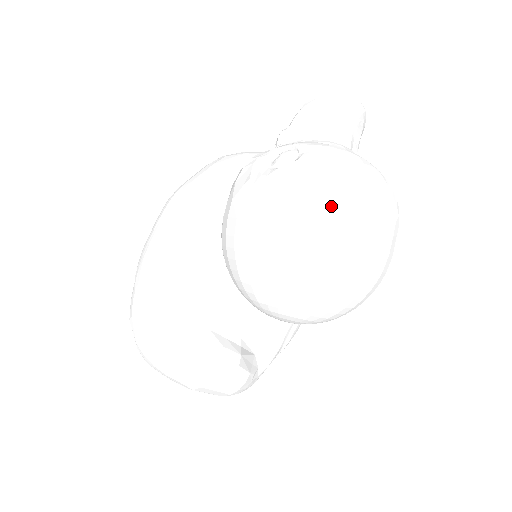
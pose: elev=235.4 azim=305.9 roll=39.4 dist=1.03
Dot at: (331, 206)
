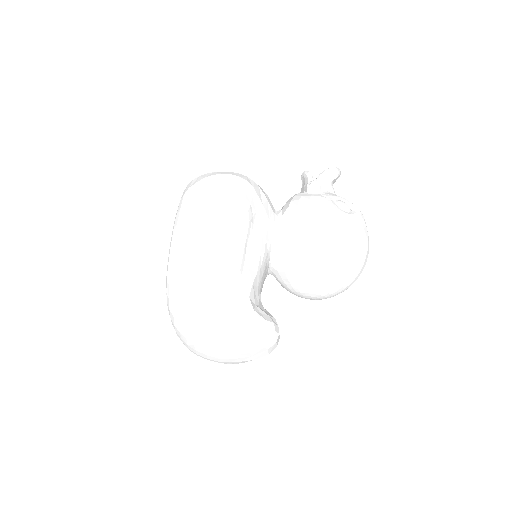
Dot at: occluded
